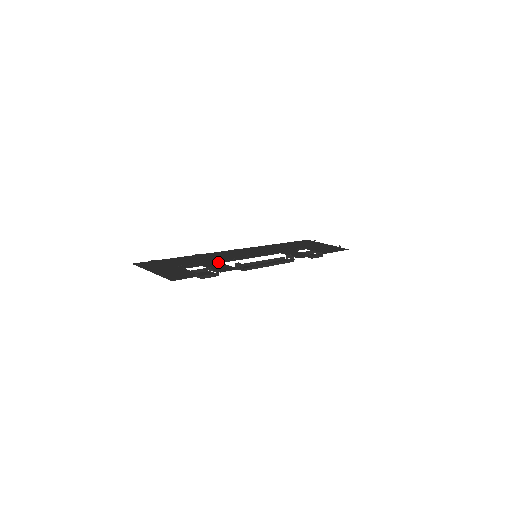
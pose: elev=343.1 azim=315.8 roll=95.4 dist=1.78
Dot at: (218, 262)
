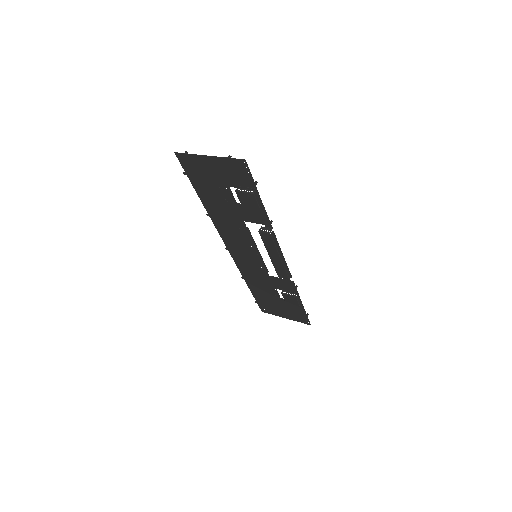
Dot at: (242, 219)
